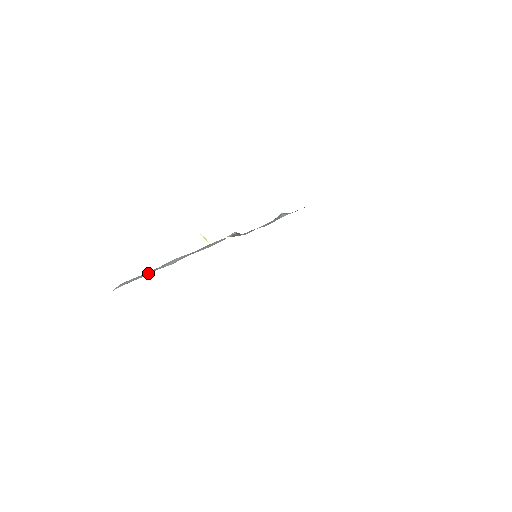
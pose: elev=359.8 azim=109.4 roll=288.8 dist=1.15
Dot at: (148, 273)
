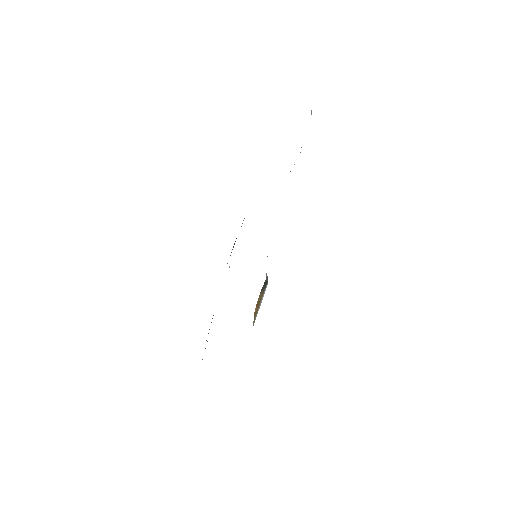
Dot at: occluded
